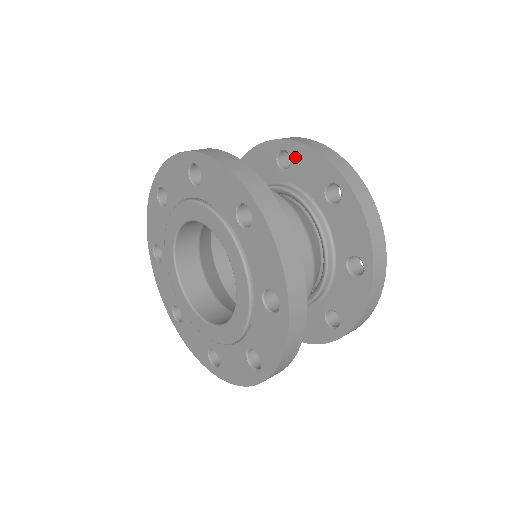
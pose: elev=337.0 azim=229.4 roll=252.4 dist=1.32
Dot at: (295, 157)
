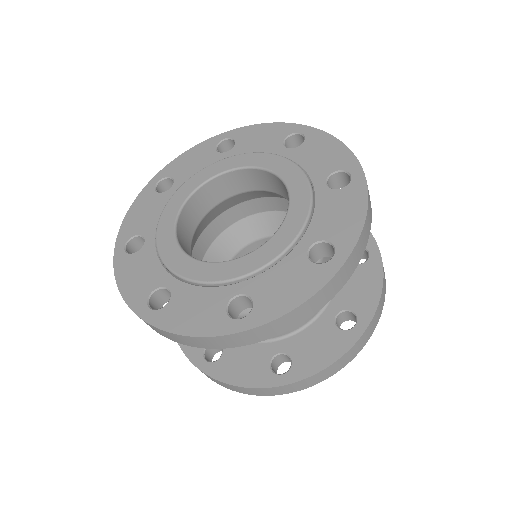
Dot at: occluded
